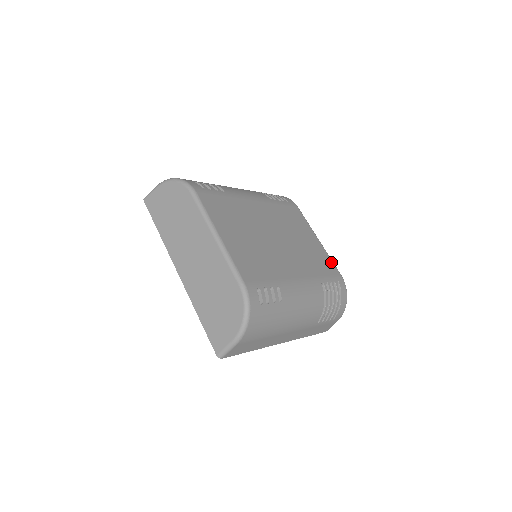
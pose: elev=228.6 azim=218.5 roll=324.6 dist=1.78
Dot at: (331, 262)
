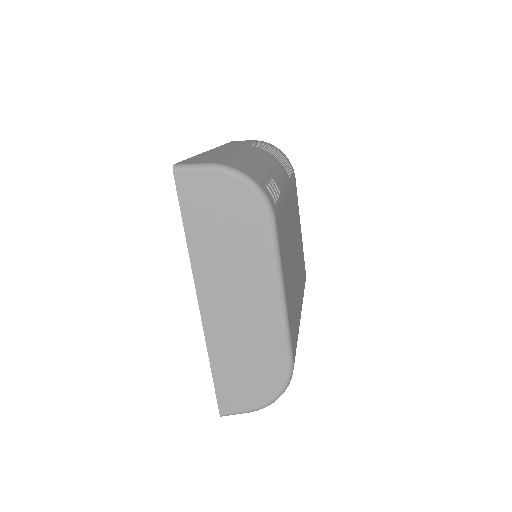
Dot at: occluded
